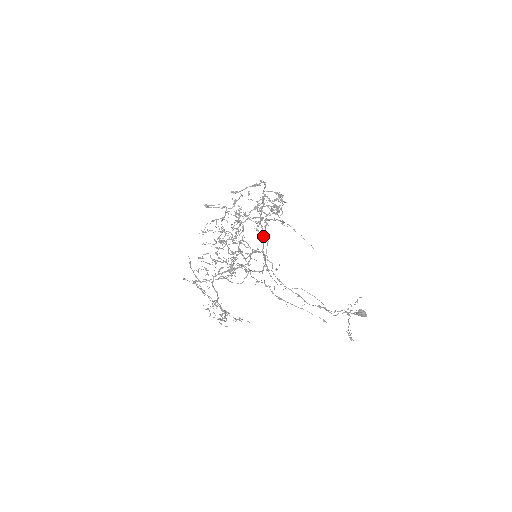
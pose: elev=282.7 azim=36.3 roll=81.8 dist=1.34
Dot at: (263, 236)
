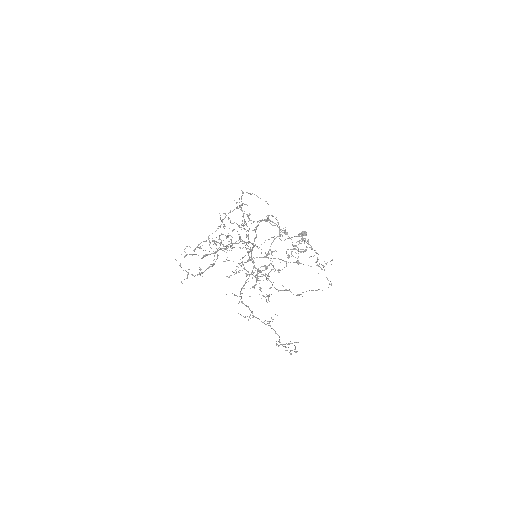
Dot at: (256, 236)
